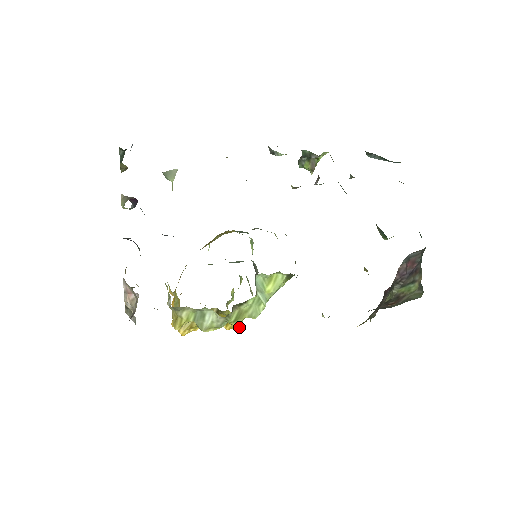
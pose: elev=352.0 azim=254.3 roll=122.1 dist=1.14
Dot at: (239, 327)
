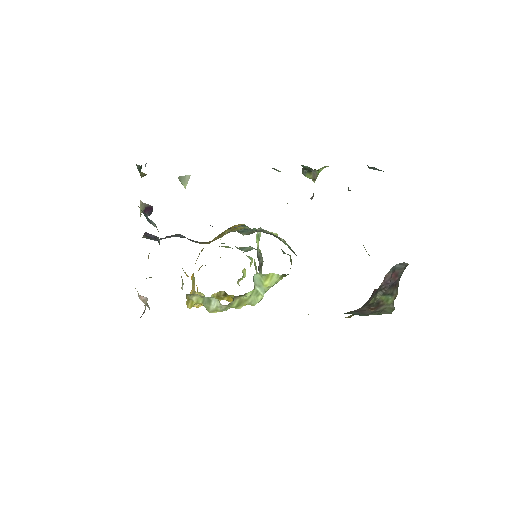
Dot at: (245, 305)
